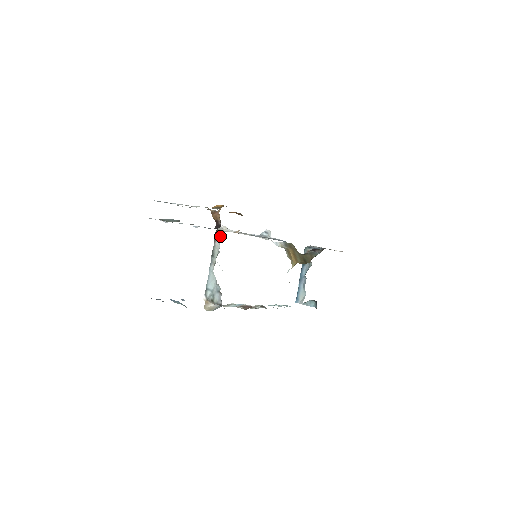
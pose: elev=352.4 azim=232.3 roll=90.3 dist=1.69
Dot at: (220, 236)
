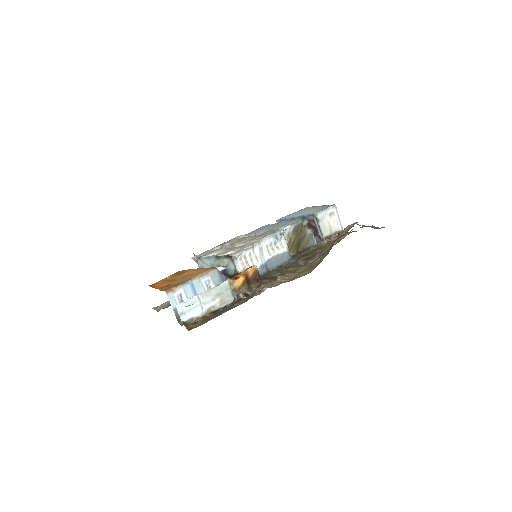
Dot at: (231, 264)
